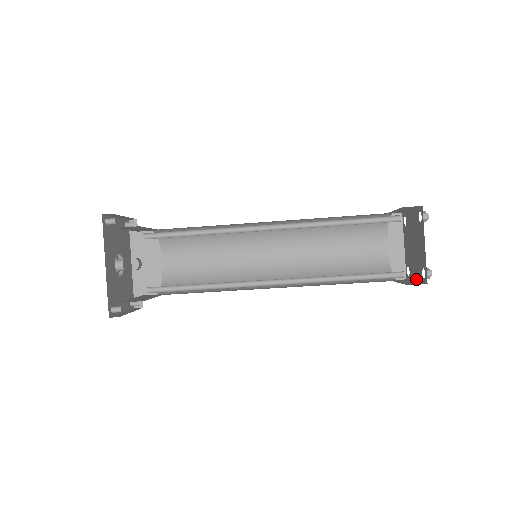
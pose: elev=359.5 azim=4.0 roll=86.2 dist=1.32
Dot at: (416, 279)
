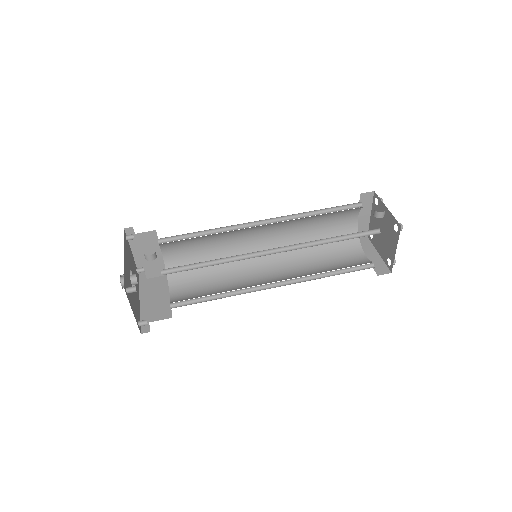
Dot at: (395, 248)
